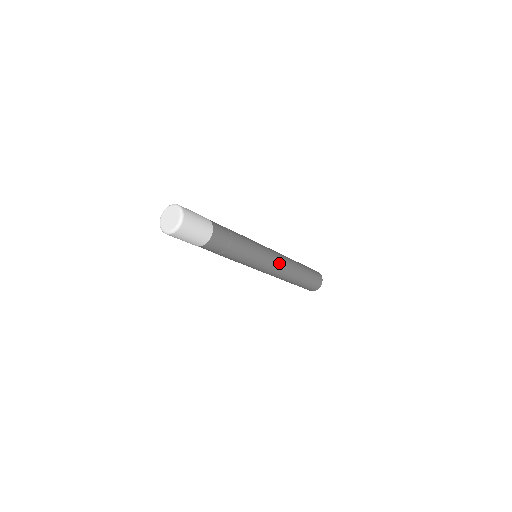
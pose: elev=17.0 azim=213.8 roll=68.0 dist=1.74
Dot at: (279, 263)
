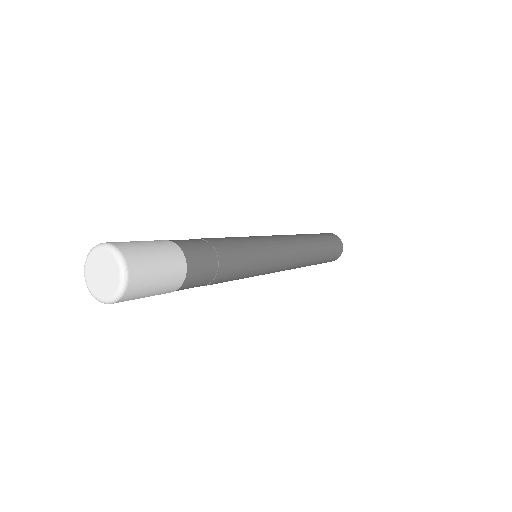
Dot at: (285, 268)
